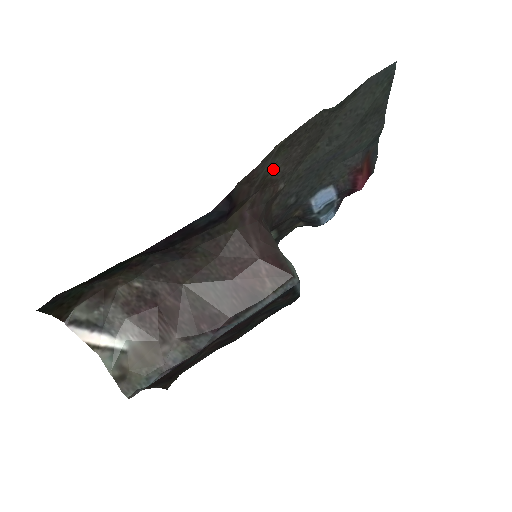
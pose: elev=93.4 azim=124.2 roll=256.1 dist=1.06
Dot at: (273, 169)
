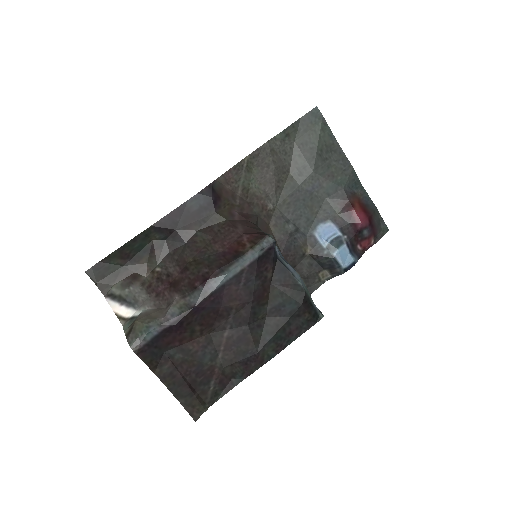
Dot at: (253, 185)
